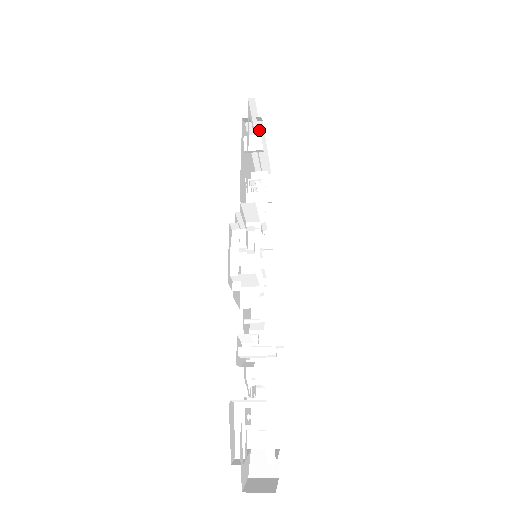
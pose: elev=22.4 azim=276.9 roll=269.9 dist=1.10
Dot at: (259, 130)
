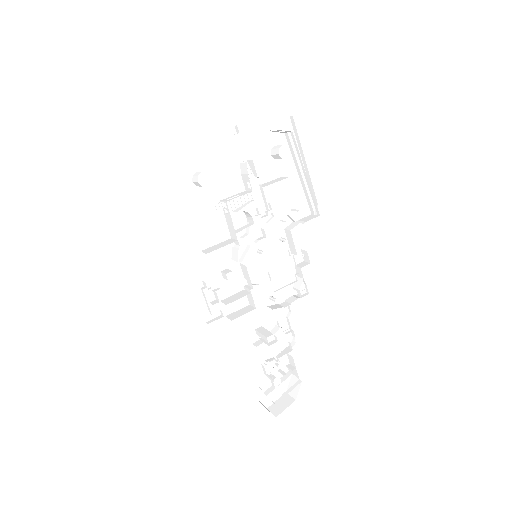
Dot at: occluded
